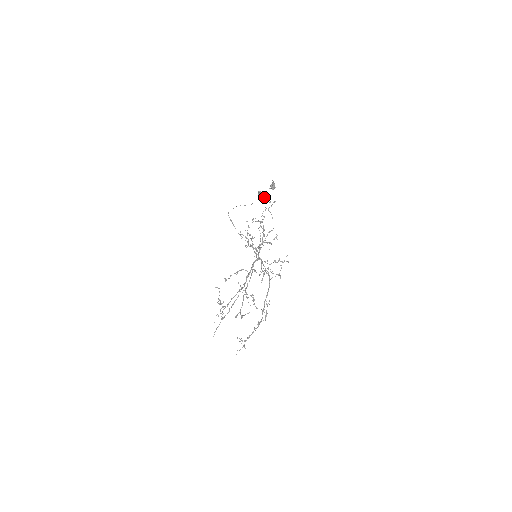
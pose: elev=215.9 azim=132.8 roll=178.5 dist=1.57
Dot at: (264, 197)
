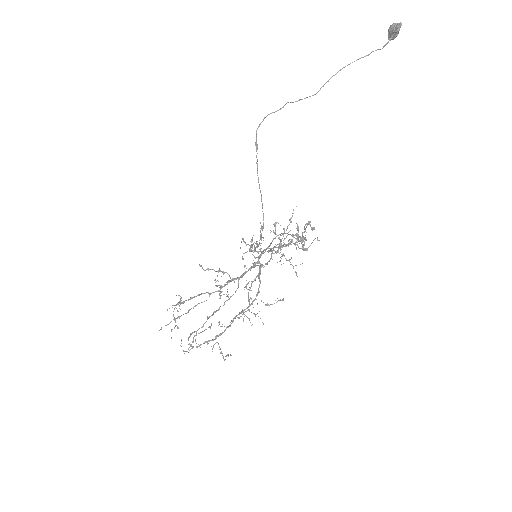
Dot at: (301, 240)
